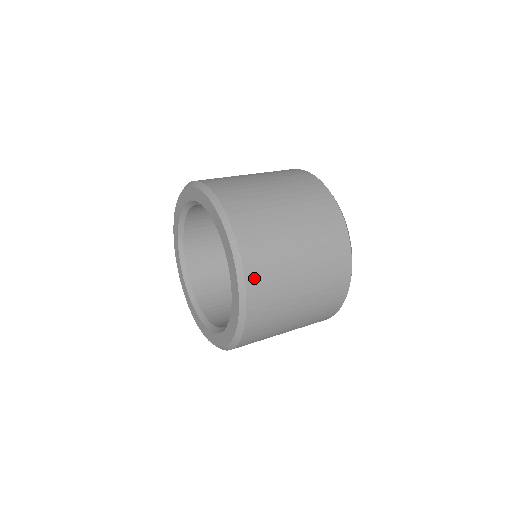
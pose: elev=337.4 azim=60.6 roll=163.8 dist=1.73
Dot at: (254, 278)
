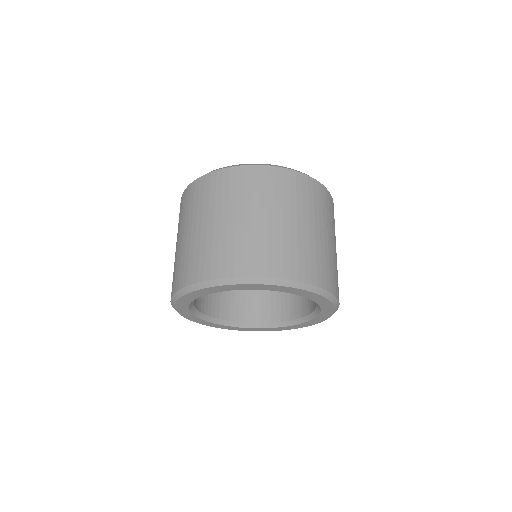
Dot at: (337, 291)
